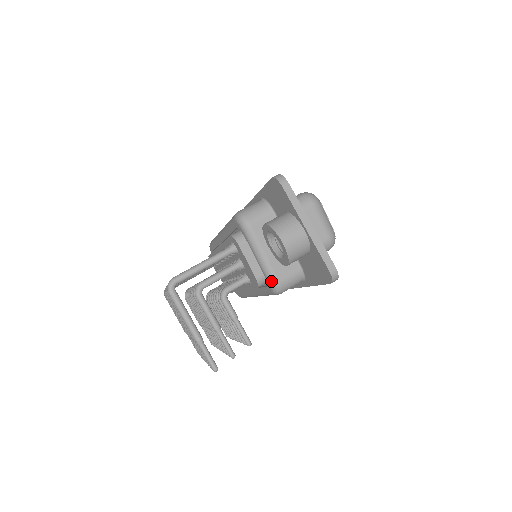
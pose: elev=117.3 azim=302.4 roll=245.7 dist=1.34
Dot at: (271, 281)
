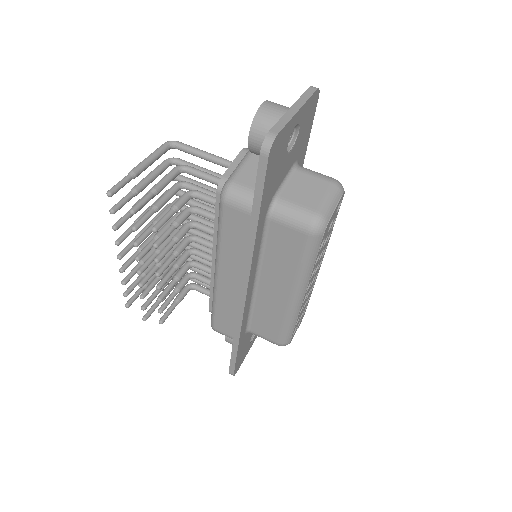
Dot at: (229, 178)
